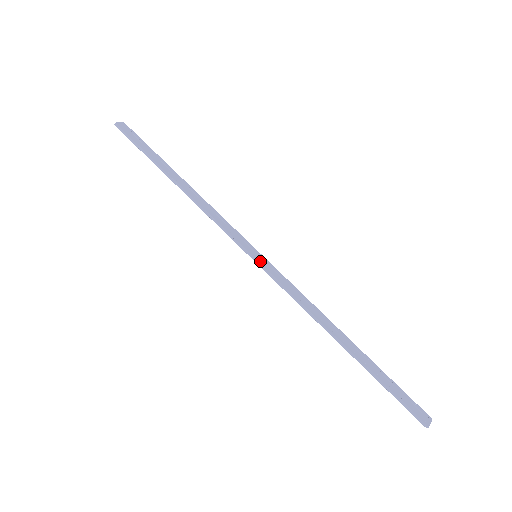
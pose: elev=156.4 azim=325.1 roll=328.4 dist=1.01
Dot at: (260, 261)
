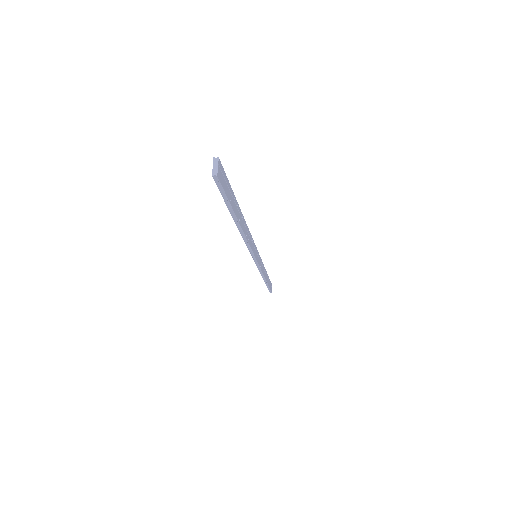
Dot at: (258, 261)
